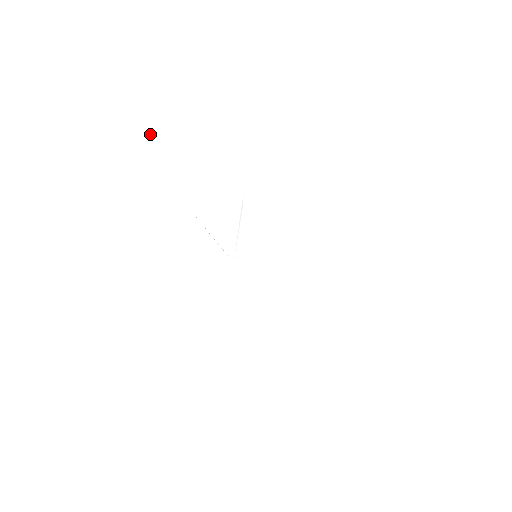
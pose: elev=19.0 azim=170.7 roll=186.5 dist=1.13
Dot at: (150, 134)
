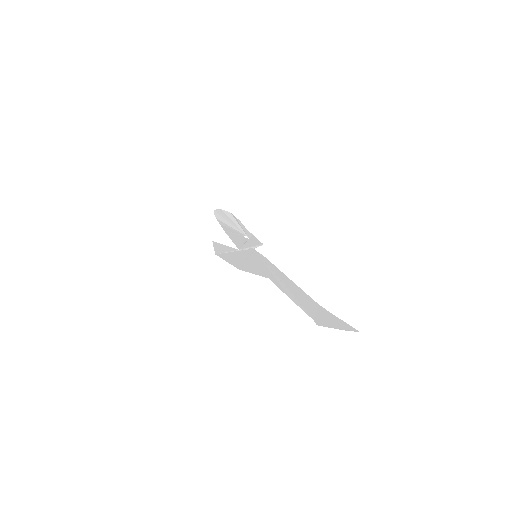
Dot at: (218, 211)
